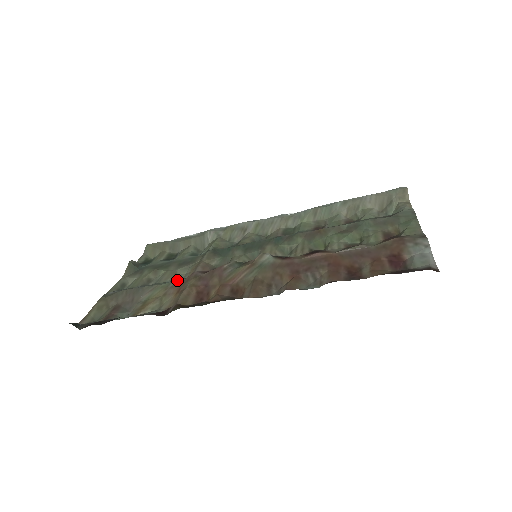
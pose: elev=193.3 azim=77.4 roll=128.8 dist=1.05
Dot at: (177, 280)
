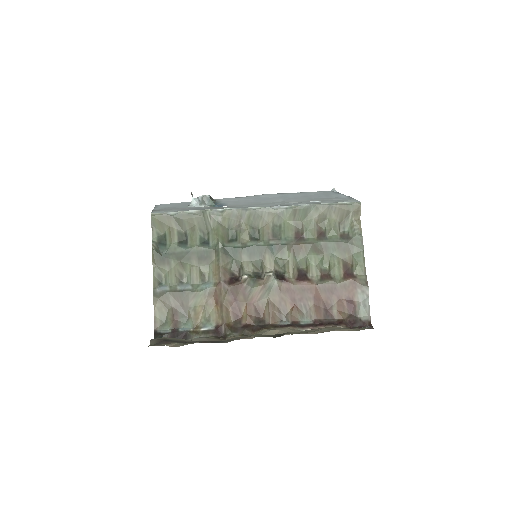
Dot at: (209, 288)
